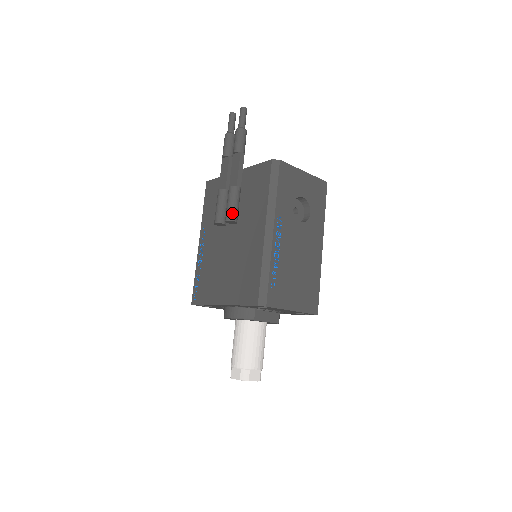
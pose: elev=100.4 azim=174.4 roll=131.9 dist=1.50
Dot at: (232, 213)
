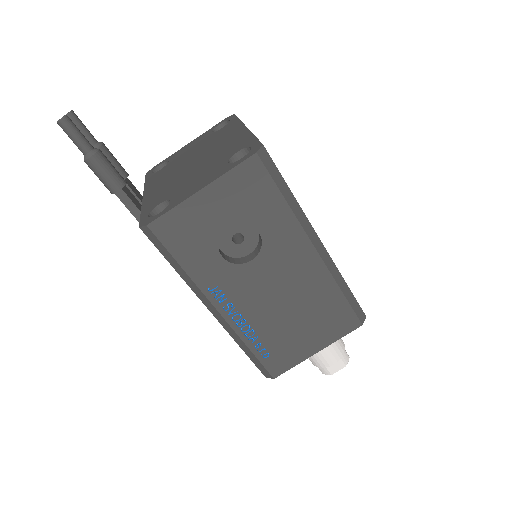
Dot at: occluded
